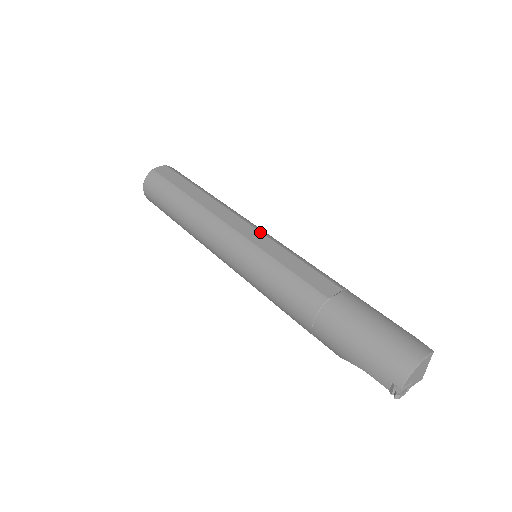
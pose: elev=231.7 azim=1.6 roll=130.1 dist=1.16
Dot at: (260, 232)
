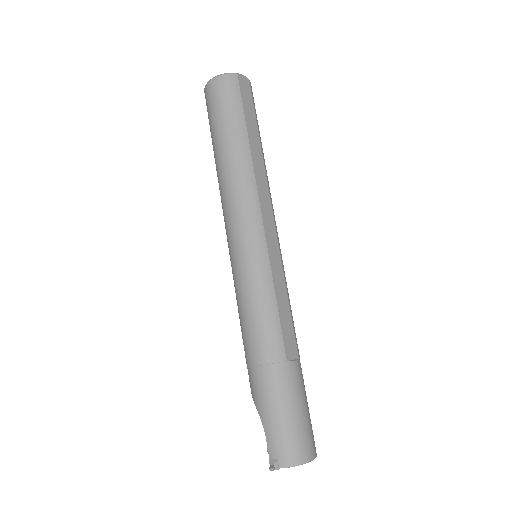
Dot at: (279, 246)
